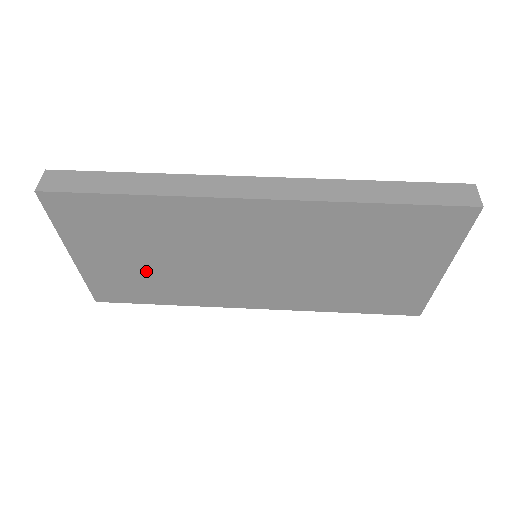
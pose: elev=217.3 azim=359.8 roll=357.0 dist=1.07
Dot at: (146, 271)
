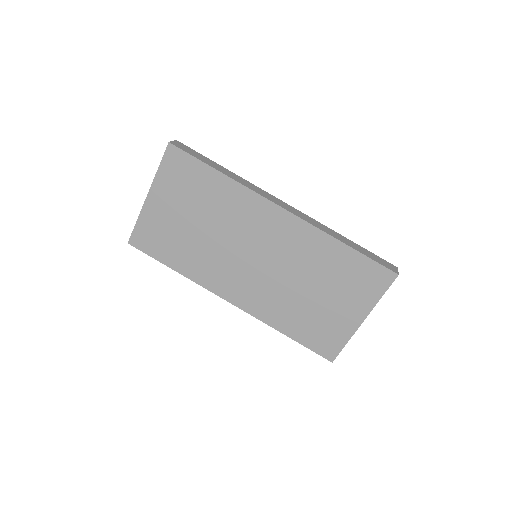
Dot at: (183, 232)
